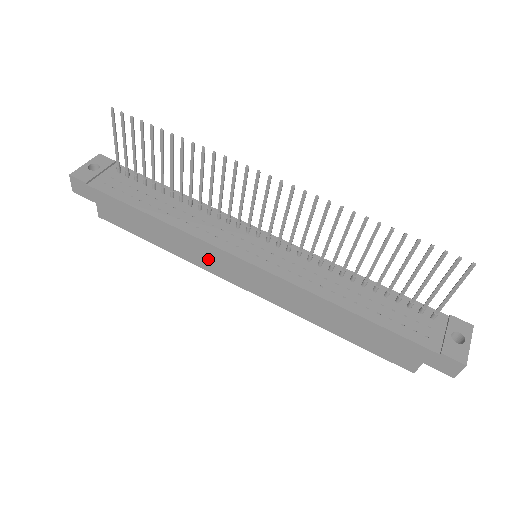
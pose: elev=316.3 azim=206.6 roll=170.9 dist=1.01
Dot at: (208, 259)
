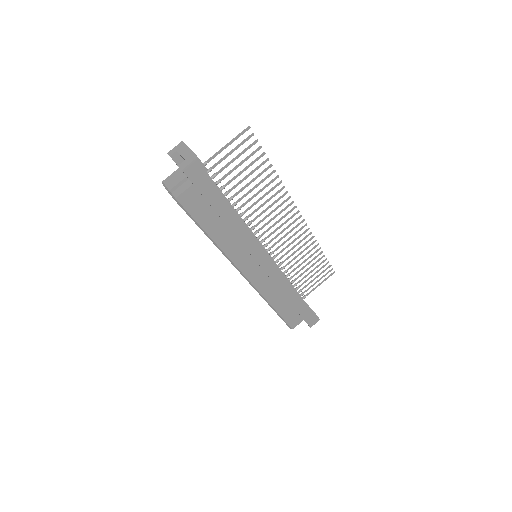
Dot at: (243, 254)
